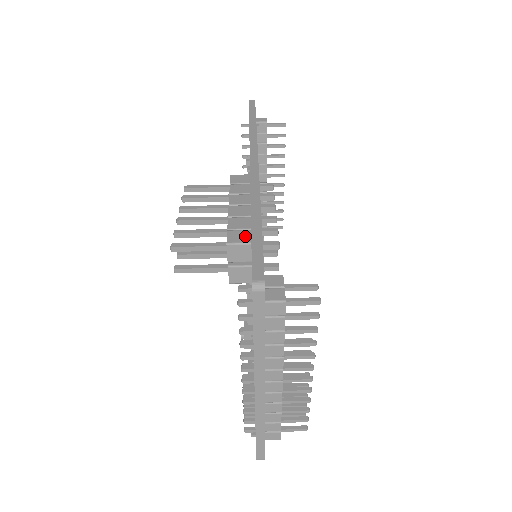
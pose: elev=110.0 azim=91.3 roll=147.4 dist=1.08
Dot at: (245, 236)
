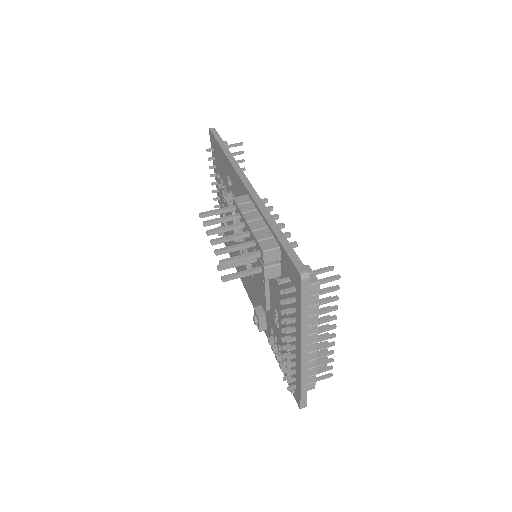
Dot at: (273, 243)
